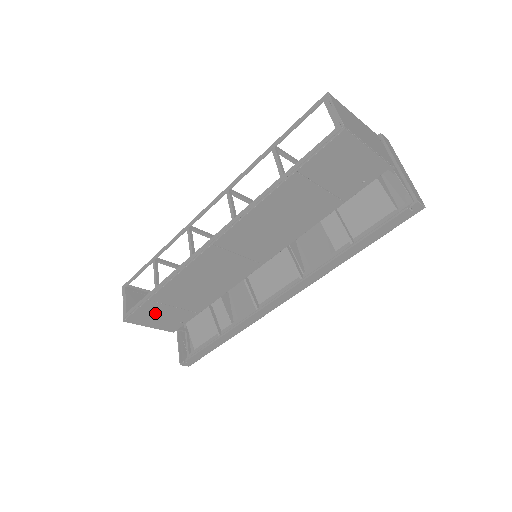
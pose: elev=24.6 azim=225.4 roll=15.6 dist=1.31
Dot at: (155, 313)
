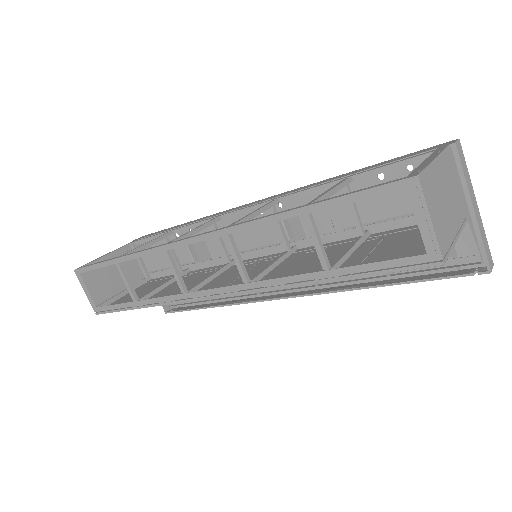
Dot at: occluded
